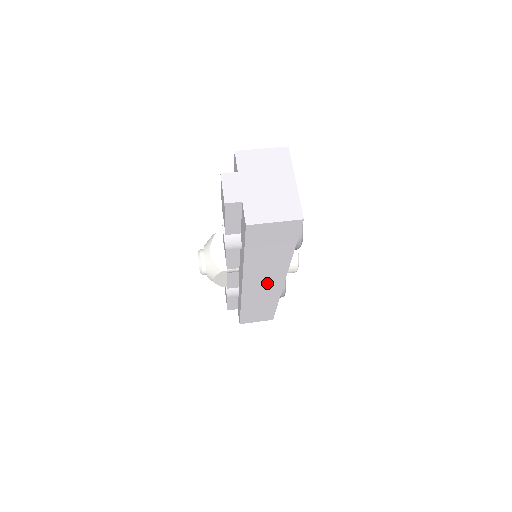
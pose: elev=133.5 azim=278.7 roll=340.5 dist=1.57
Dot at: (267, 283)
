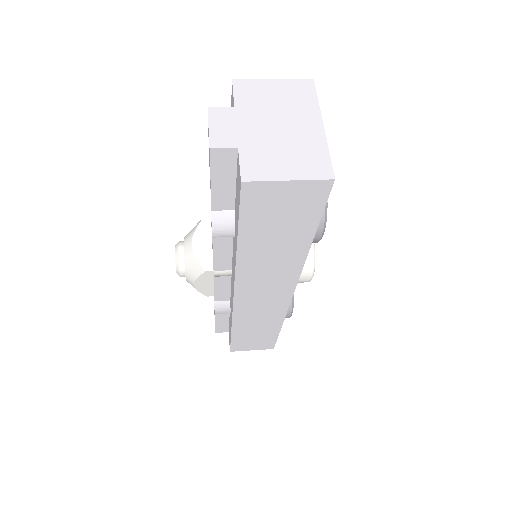
Dot at: (269, 293)
